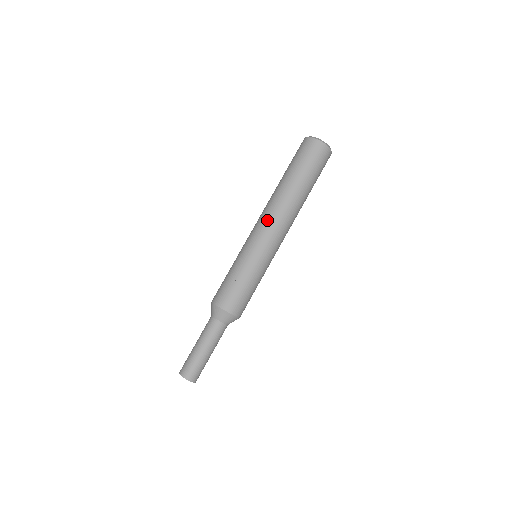
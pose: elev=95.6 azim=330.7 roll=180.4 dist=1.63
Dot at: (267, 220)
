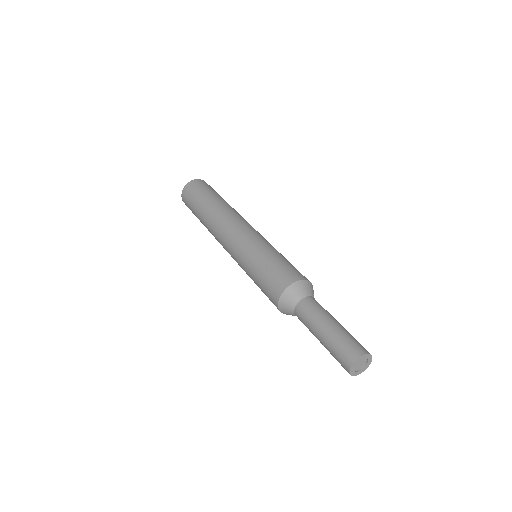
Dot at: (222, 234)
